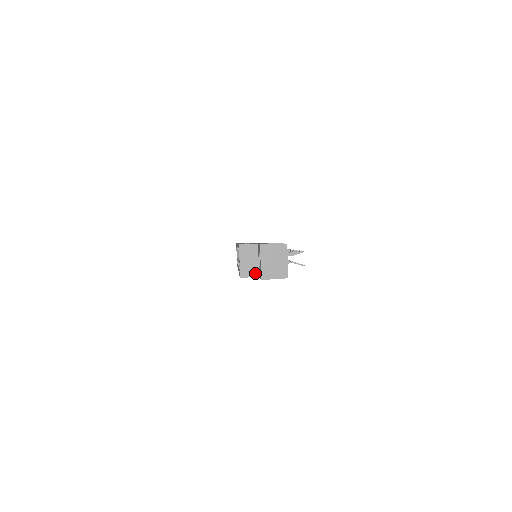
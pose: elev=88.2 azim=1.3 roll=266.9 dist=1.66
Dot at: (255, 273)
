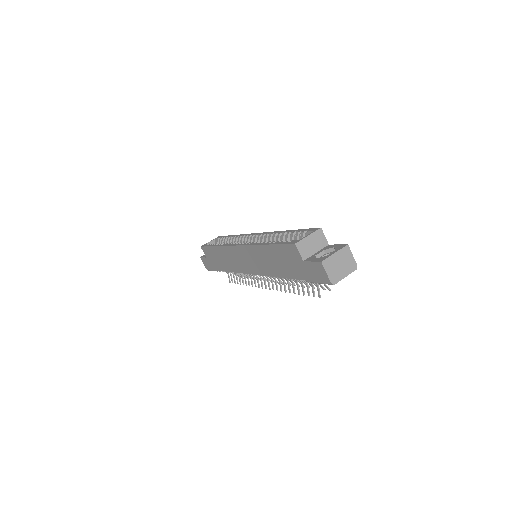
Dot at: (305, 256)
